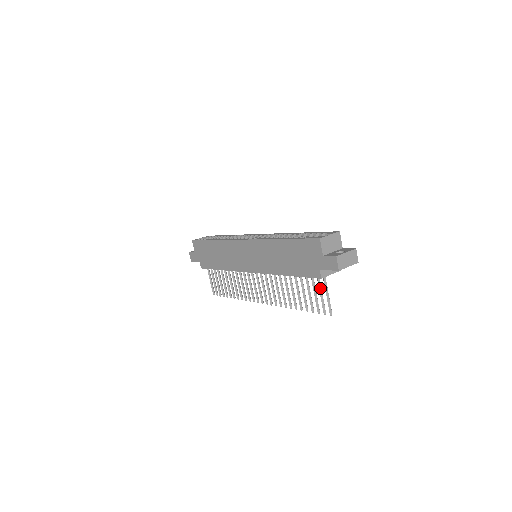
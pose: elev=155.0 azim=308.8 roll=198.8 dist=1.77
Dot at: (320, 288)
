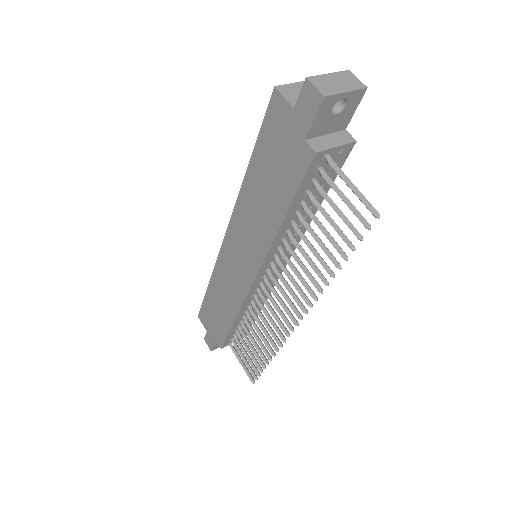
Dot at: (333, 186)
